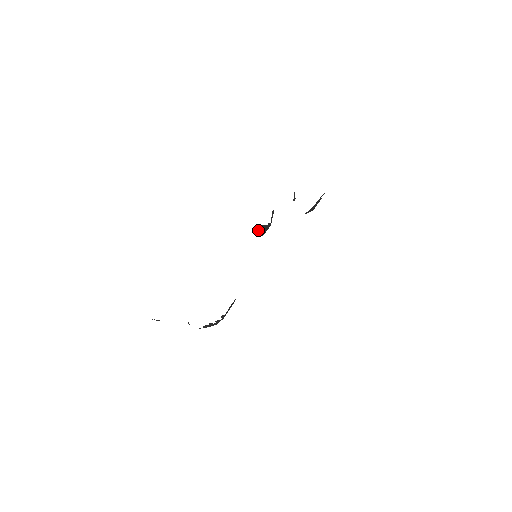
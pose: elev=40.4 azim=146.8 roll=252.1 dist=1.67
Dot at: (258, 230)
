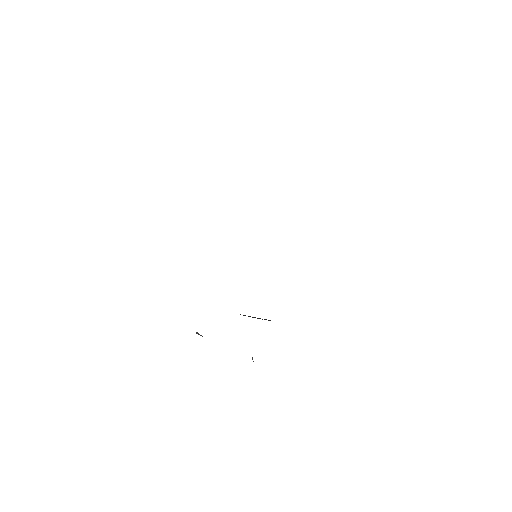
Dot at: occluded
